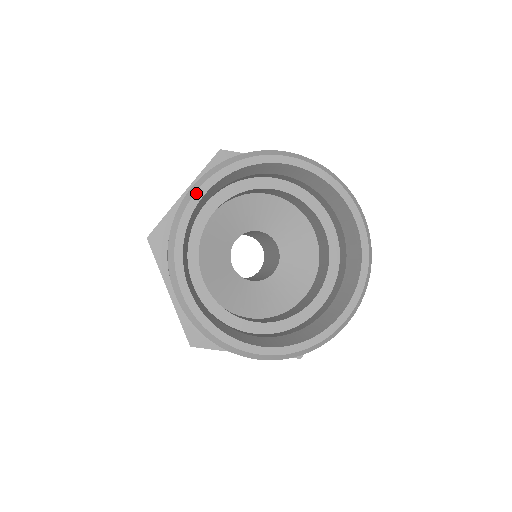
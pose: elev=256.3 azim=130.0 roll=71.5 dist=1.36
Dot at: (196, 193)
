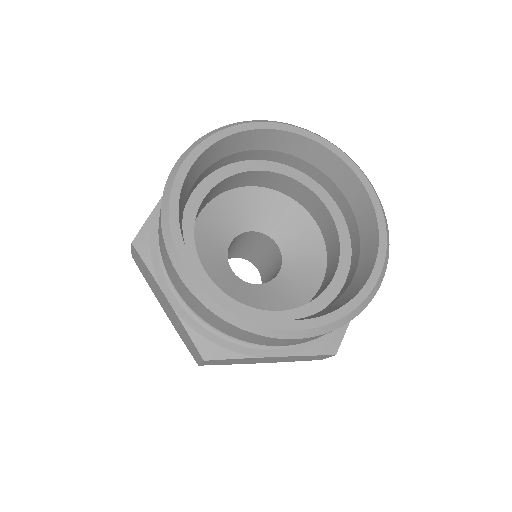
Dot at: (183, 164)
